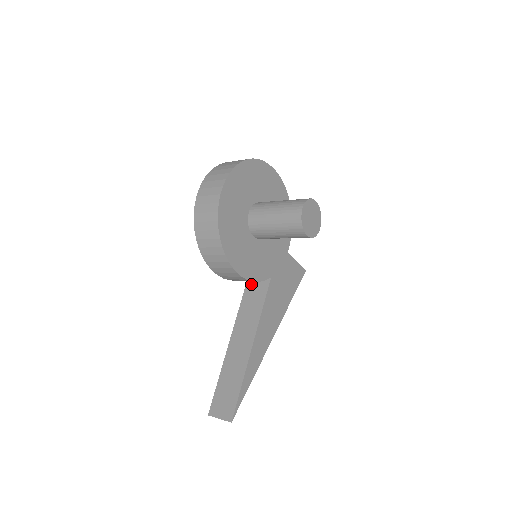
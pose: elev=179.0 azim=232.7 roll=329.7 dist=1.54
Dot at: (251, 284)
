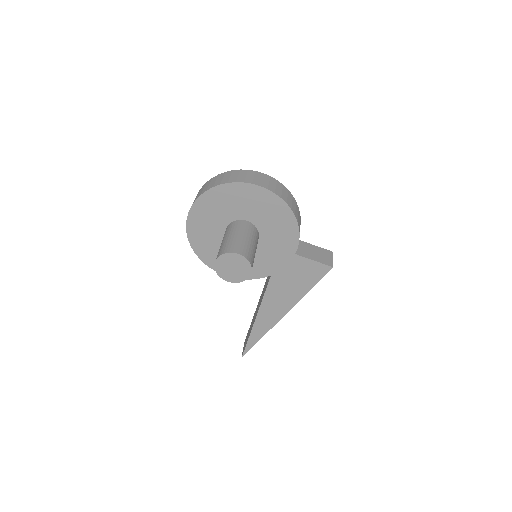
Dot at: occluded
